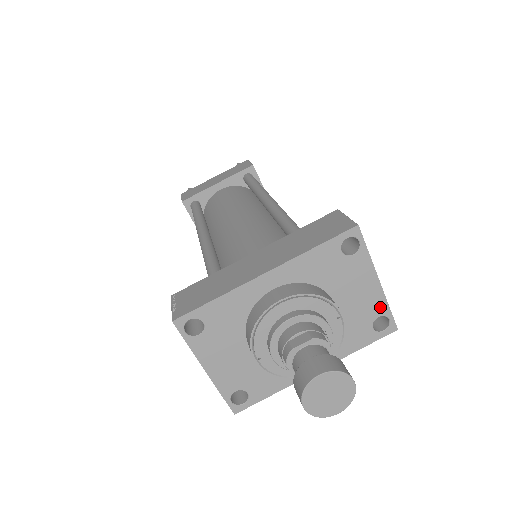
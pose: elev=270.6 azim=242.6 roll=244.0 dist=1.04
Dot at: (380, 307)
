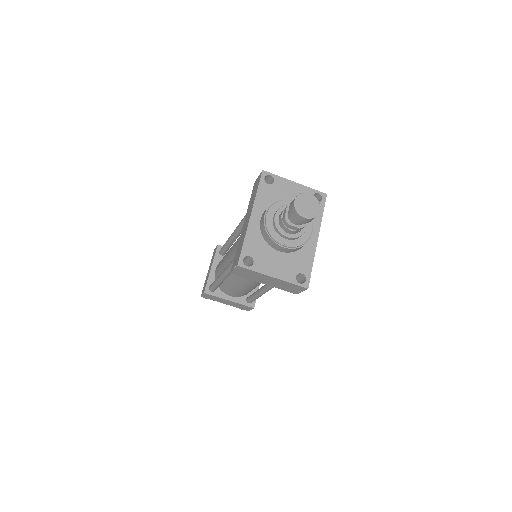
Dot at: (309, 192)
